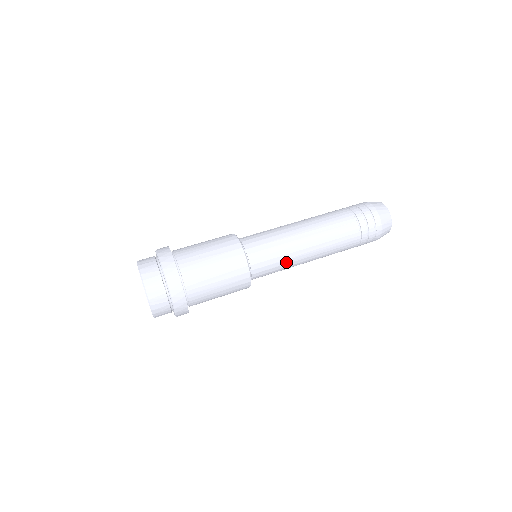
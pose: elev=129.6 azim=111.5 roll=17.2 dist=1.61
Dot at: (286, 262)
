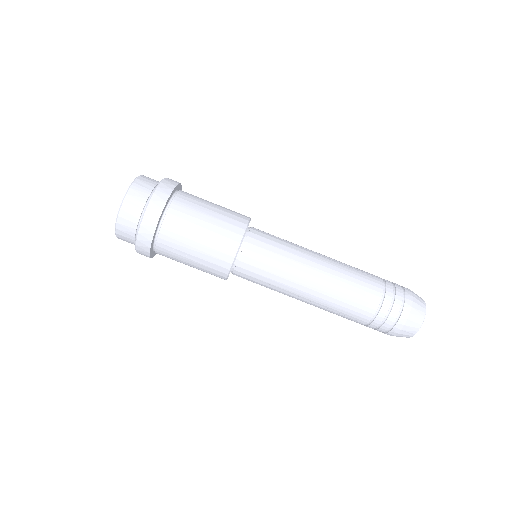
Dot at: occluded
